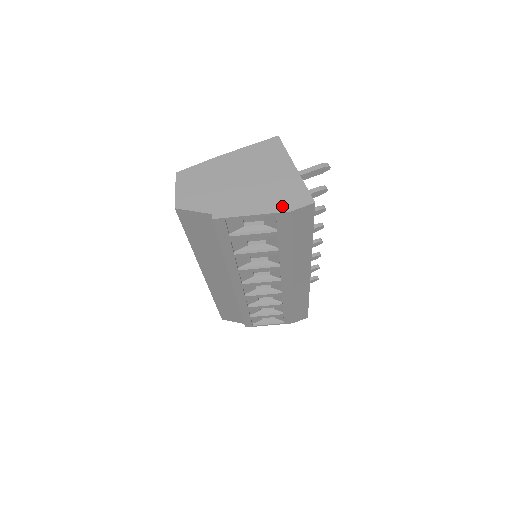
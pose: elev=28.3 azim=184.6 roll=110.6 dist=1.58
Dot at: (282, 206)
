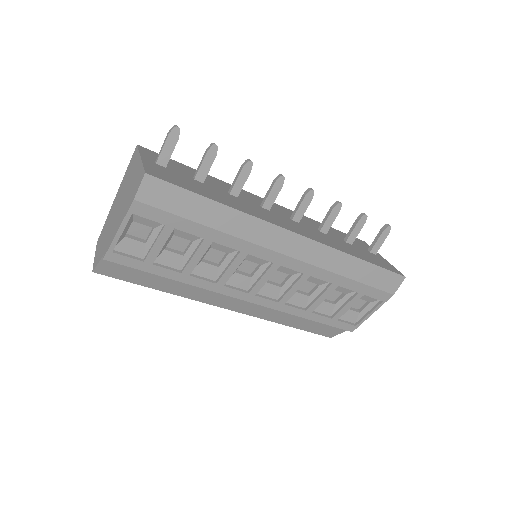
Dot at: (130, 201)
